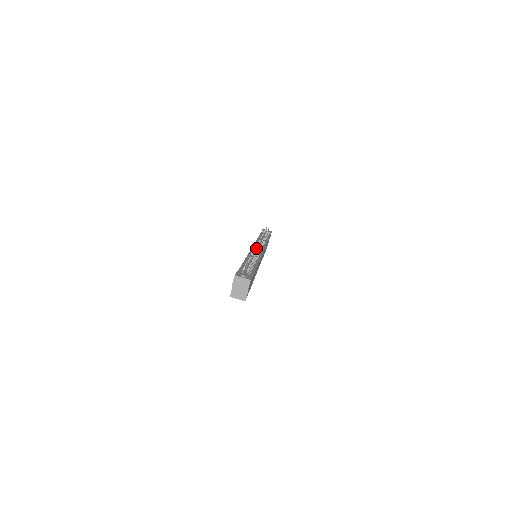
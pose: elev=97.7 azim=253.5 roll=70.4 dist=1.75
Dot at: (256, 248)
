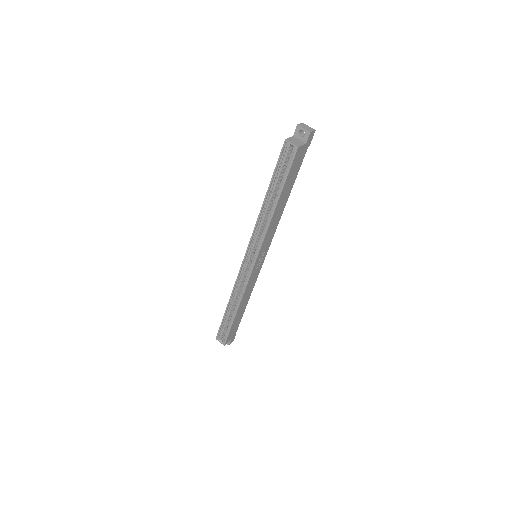
Dot at: occluded
